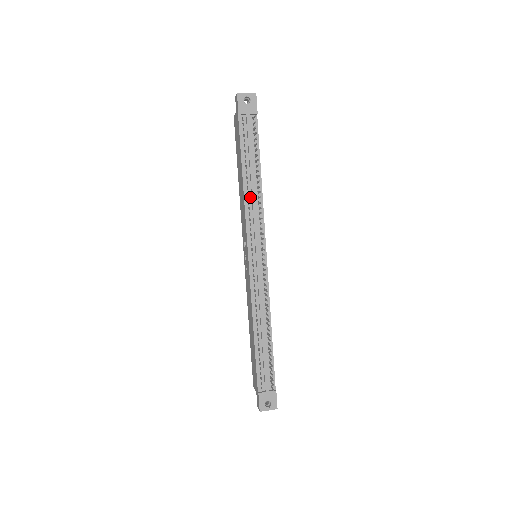
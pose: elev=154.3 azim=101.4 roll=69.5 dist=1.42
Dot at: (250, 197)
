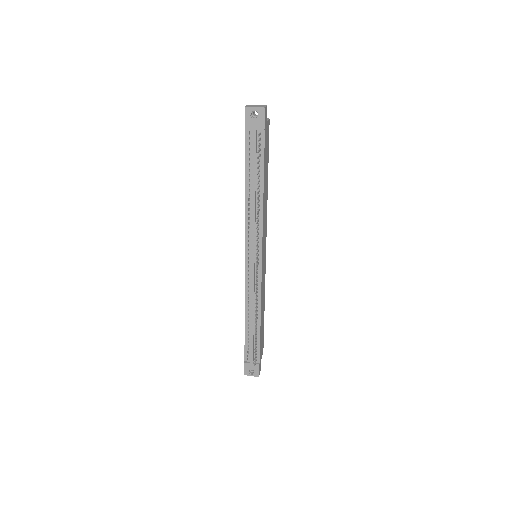
Dot at: (251, 208)
